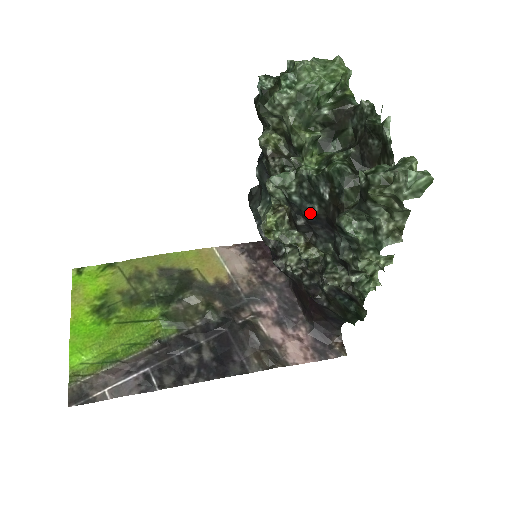
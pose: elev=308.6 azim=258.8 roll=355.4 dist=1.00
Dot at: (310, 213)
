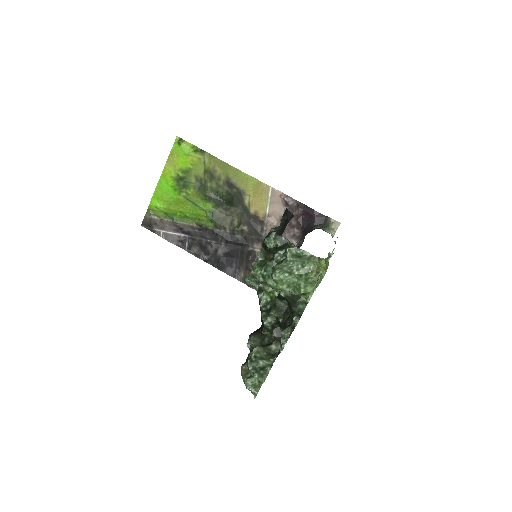
Dot at: occluded
